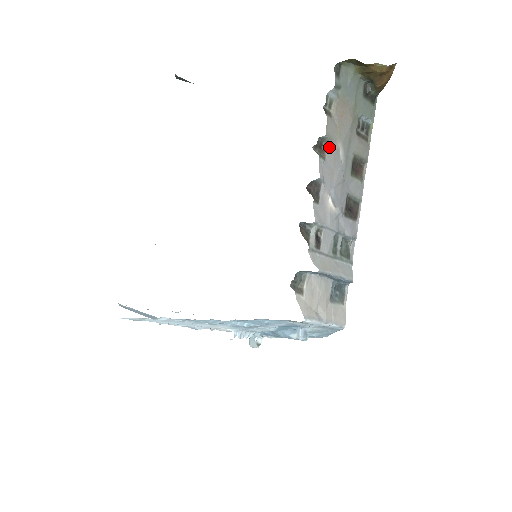
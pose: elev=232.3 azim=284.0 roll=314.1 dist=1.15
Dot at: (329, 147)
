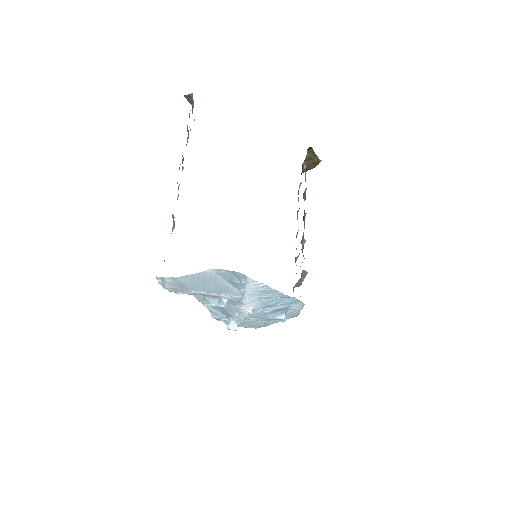
Dot at: (305, 195)
